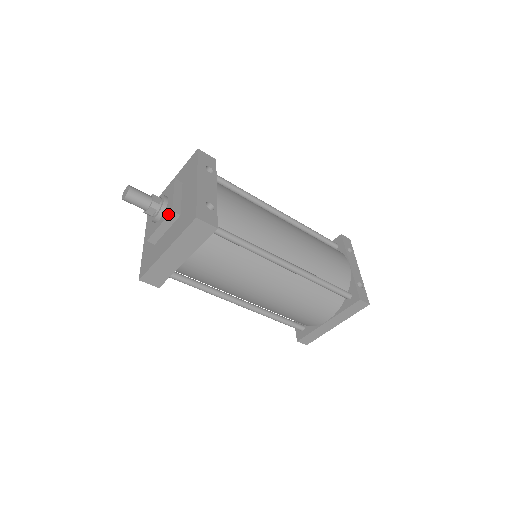
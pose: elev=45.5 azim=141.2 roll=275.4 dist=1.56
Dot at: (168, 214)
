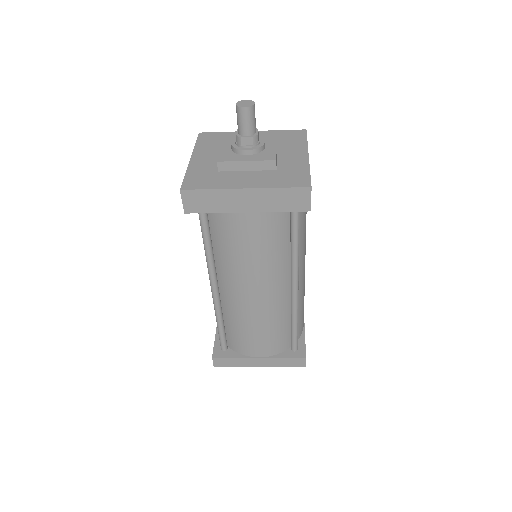
Dot at: (268, 159)
